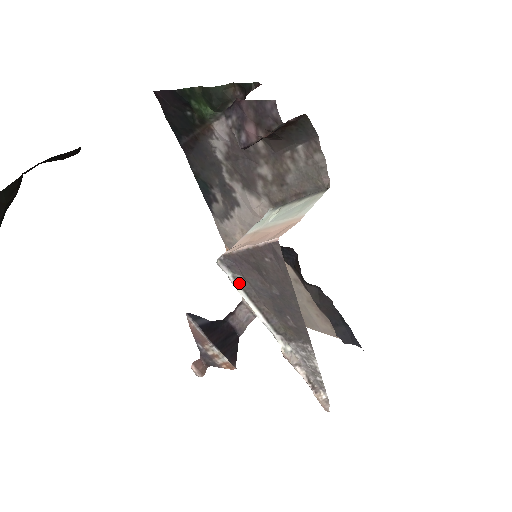
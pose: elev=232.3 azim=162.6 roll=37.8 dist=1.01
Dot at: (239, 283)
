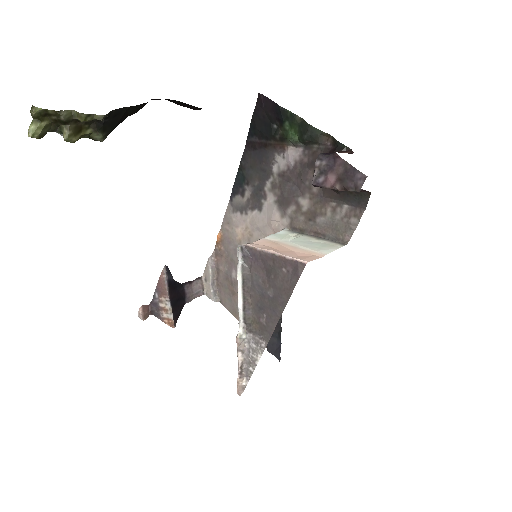
Dot at: (243, 271)
